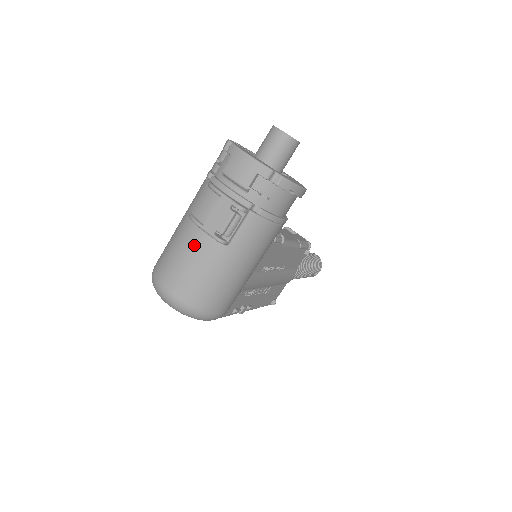
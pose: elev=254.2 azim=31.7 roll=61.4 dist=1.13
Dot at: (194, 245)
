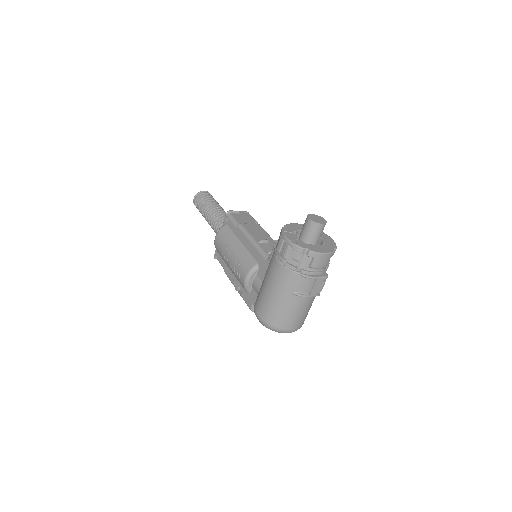
Dot at: (304, 305)
